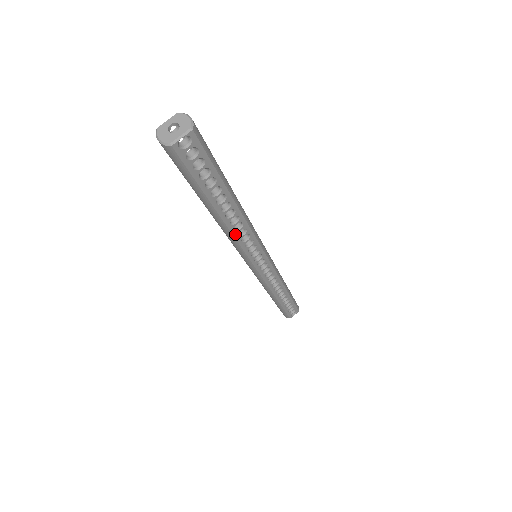
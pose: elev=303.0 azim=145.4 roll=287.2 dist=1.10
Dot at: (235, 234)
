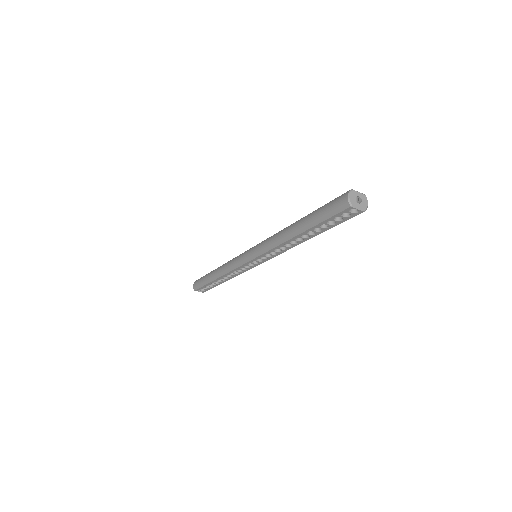
Dot at: (281, 245)
